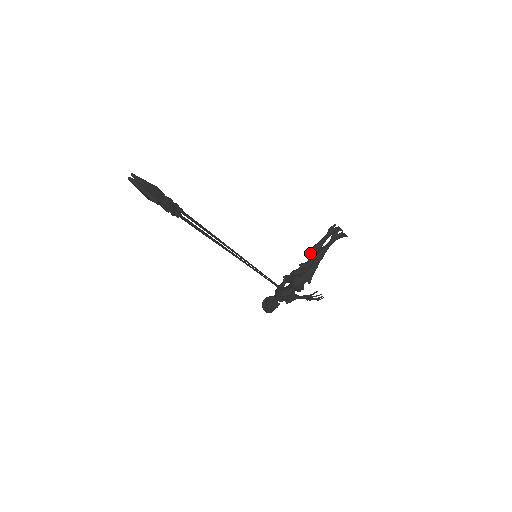
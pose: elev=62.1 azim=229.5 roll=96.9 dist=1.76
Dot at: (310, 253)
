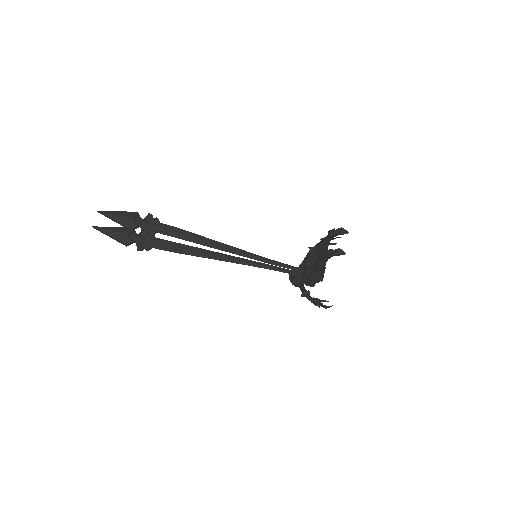
Dot at: occluded
